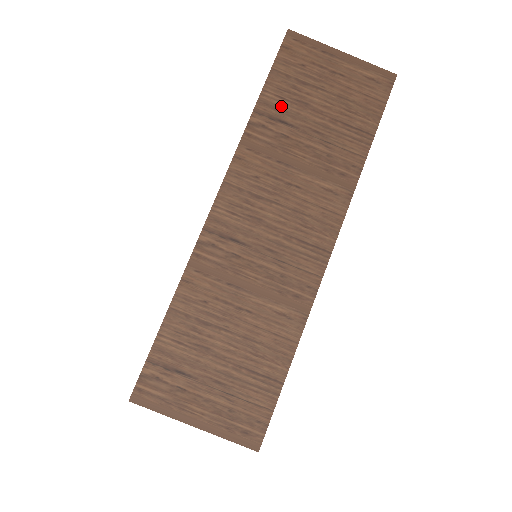
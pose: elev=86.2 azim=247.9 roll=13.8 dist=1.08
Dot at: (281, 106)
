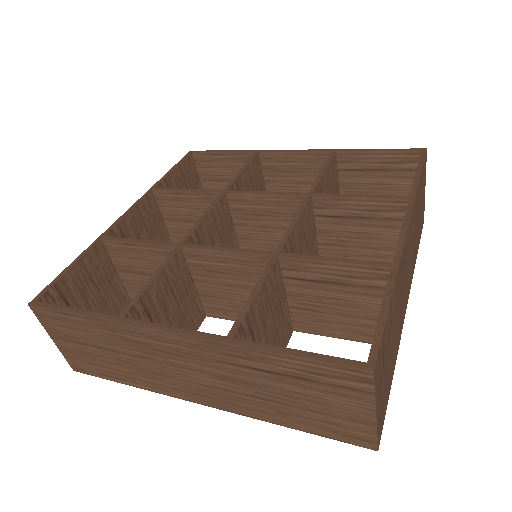
Dot at: occluded
